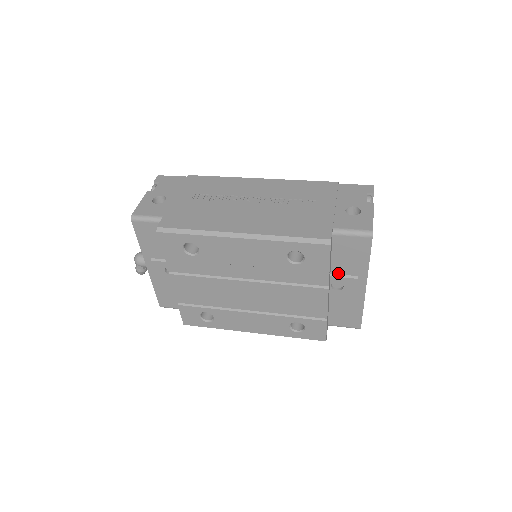
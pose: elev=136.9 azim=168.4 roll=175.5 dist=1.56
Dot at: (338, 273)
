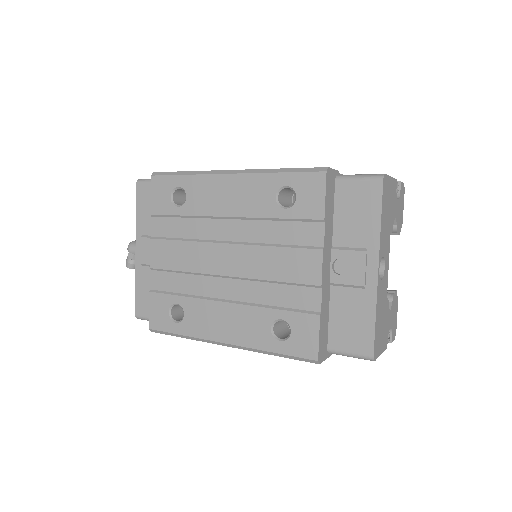
Dot at: (342, 245)
